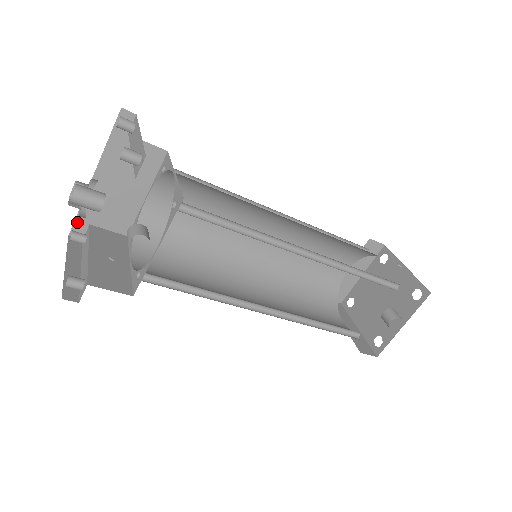
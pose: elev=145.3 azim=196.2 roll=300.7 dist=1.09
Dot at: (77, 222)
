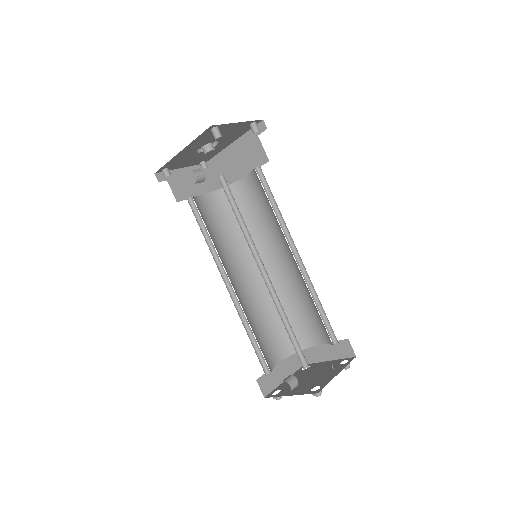
Dot at: (212, 160)
